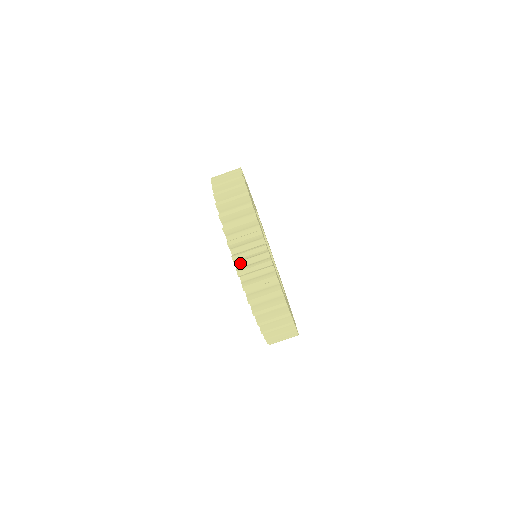
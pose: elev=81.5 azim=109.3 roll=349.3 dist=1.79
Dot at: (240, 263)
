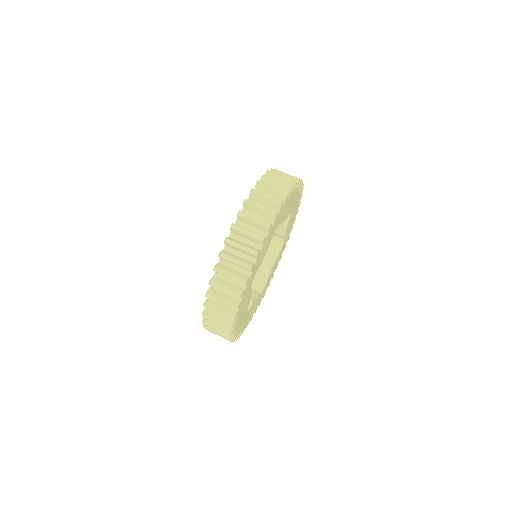
Dot at: occluded
